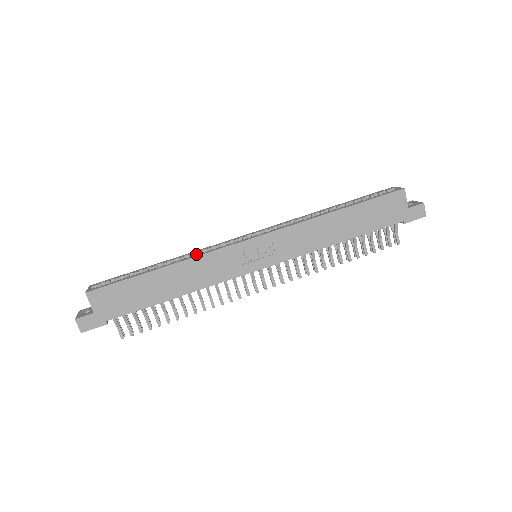
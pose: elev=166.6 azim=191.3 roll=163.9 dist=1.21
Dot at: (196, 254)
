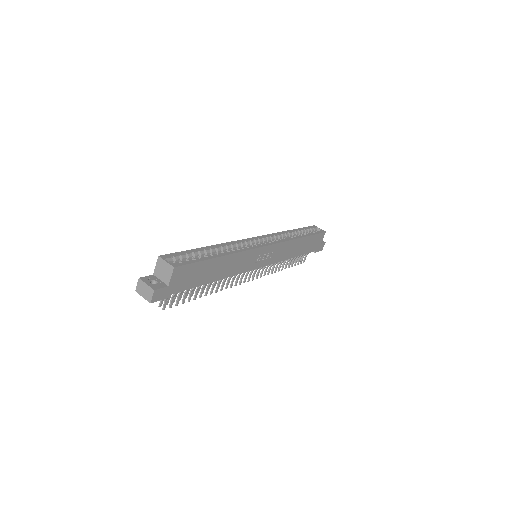
Dot at: (230, 246)
